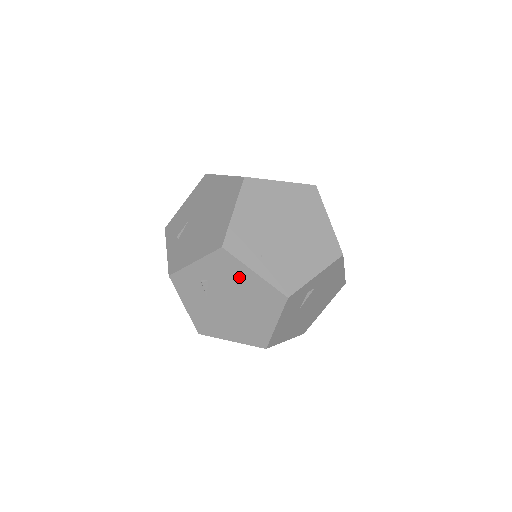
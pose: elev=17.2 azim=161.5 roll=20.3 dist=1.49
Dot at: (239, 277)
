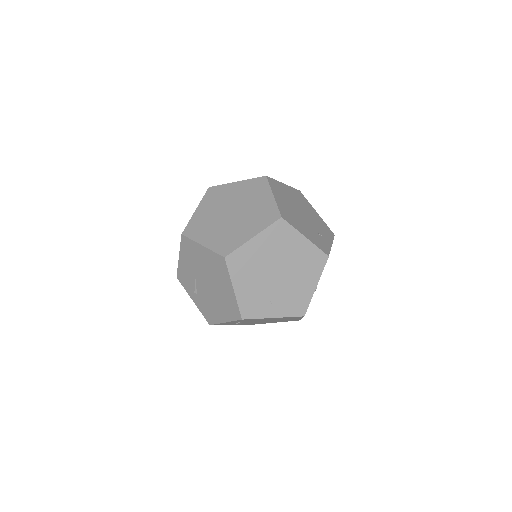
Dot at: (263, 319)
